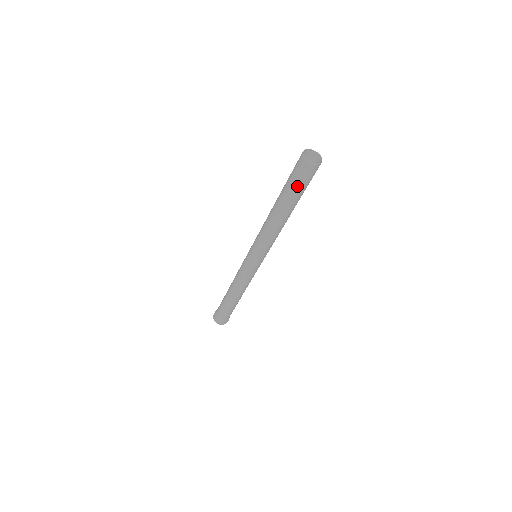
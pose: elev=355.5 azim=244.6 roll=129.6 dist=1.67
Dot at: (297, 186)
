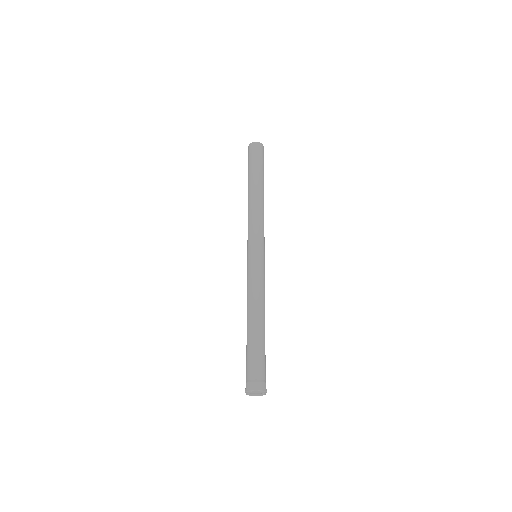
Dot at: (252, 162)
